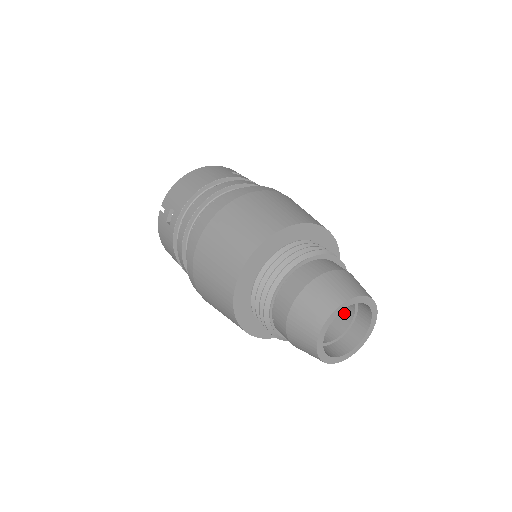
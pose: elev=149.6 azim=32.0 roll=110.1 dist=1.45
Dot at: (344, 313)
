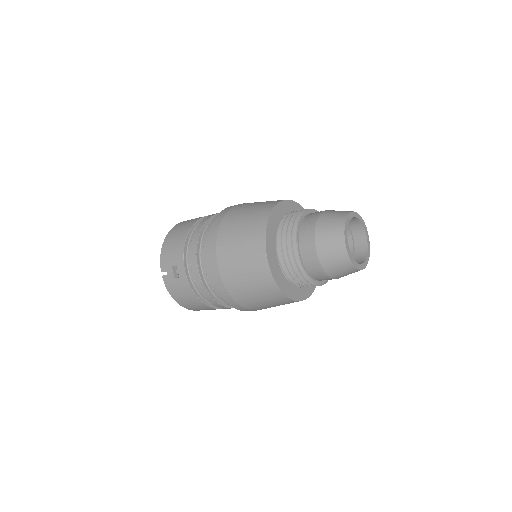
Dot at: occluded
